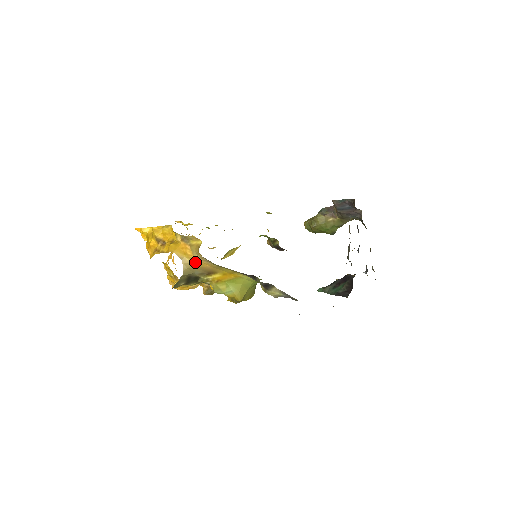
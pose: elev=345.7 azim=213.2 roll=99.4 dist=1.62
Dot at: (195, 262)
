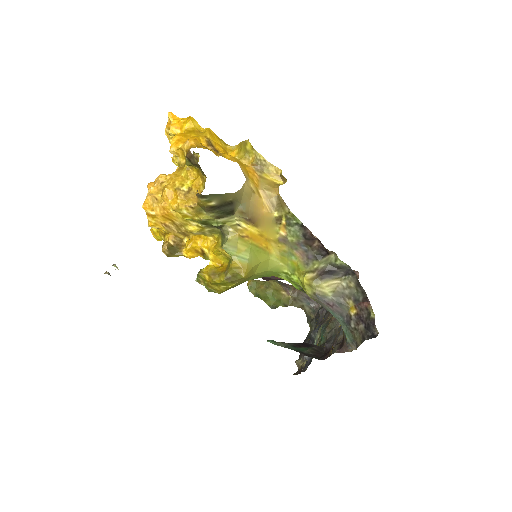
Dot at: (256, 194)
